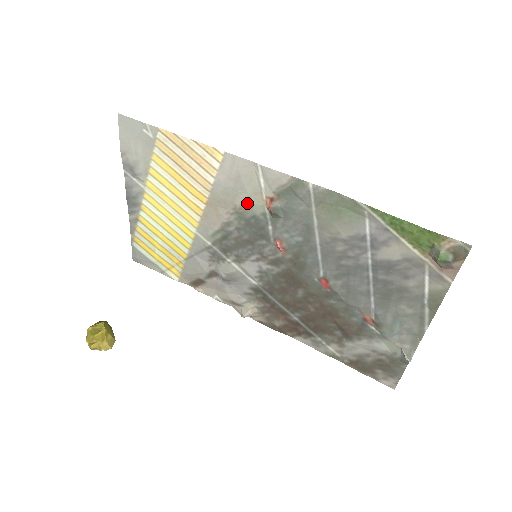
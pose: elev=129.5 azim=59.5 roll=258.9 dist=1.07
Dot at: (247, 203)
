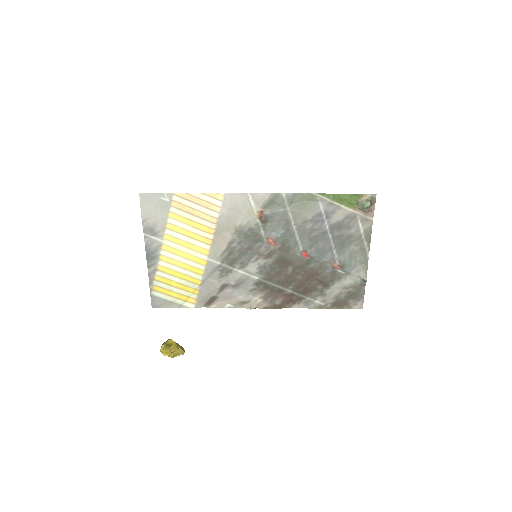
Dot at: (244, 221)
